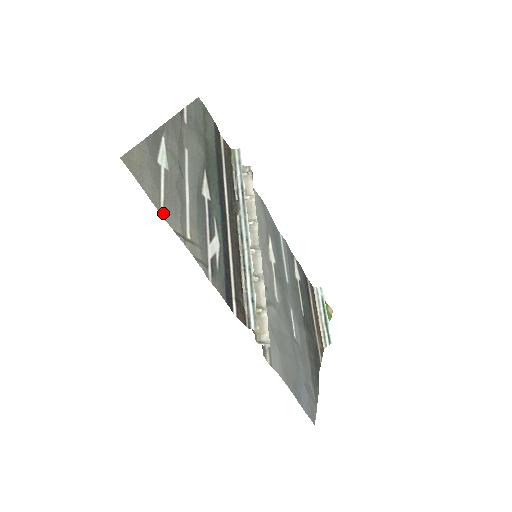
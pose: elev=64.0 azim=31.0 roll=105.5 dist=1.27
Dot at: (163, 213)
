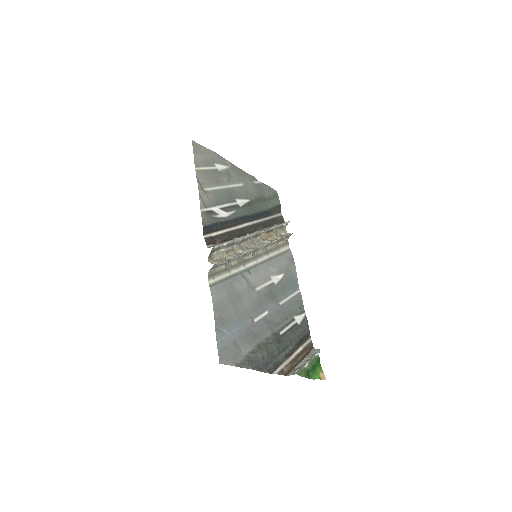
Dot at: (197, 170)
